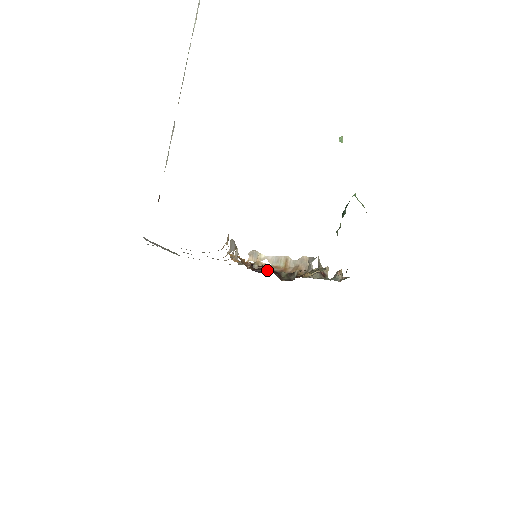
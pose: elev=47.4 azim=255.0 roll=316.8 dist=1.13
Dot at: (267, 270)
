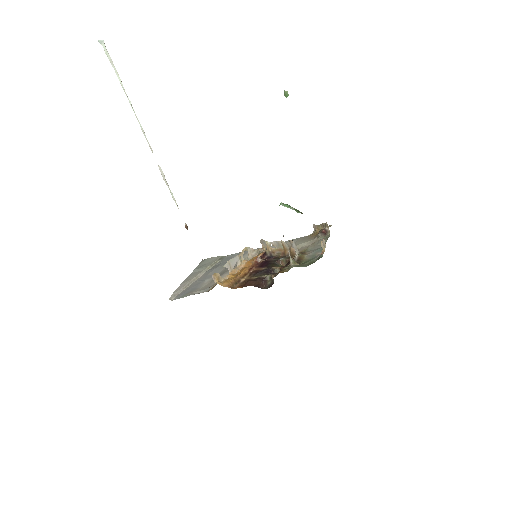
Dot at: (275, 254)
